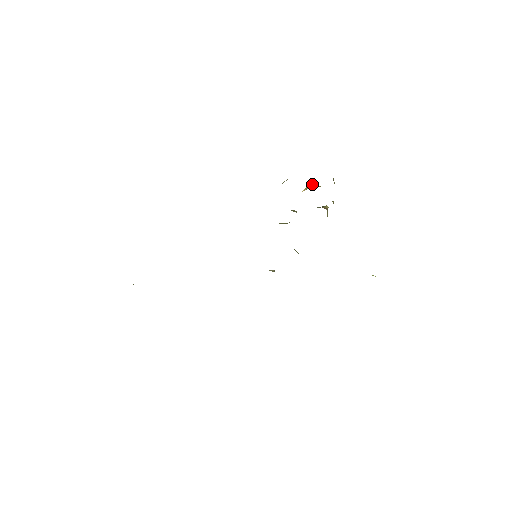
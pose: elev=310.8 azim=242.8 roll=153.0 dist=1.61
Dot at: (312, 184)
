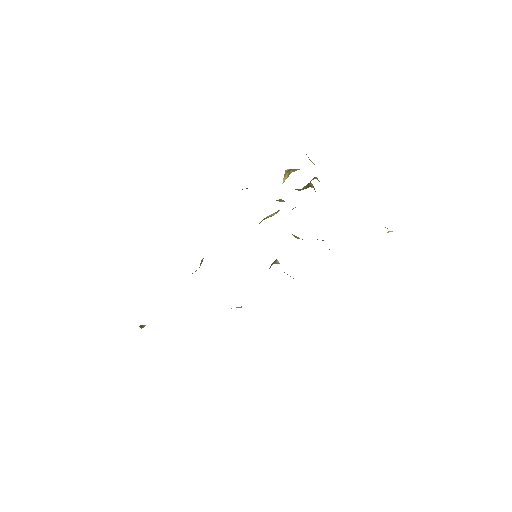
Dot at: (288, 169)
